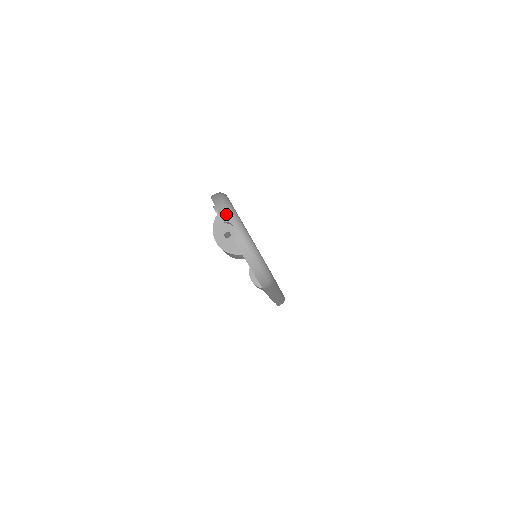
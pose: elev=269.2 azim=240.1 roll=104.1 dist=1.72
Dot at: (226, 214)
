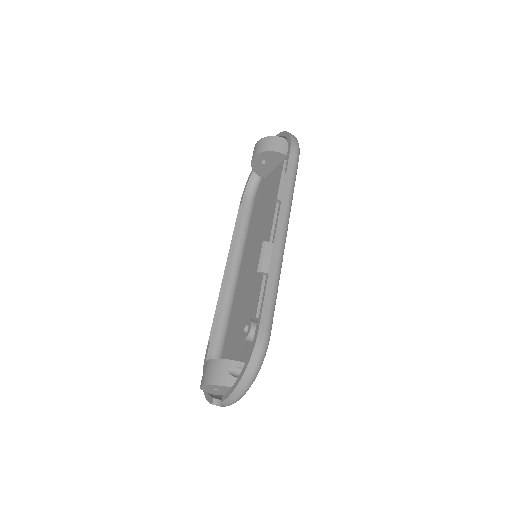
Dot at: (230, 403)
